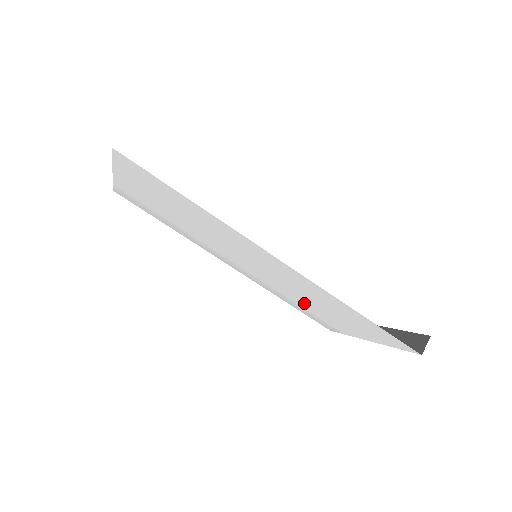
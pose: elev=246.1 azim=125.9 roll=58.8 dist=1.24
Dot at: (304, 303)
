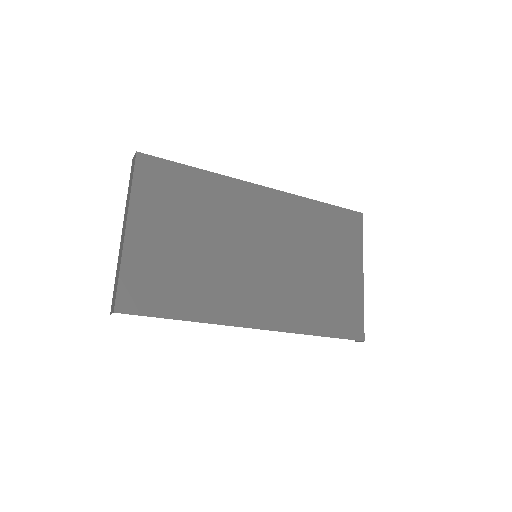
Dot at: occluded
